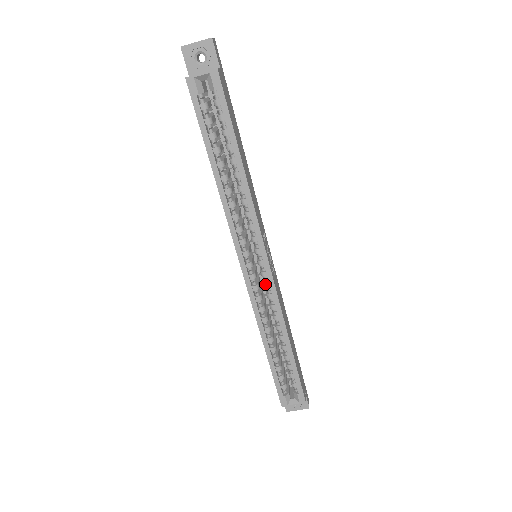
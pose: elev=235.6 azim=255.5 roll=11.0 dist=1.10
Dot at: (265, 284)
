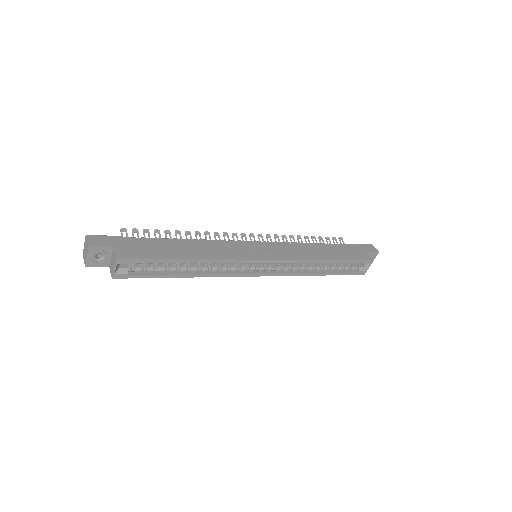
Dot at: occluded
